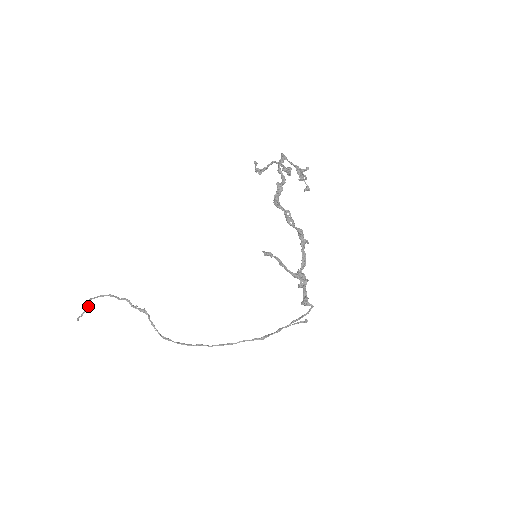
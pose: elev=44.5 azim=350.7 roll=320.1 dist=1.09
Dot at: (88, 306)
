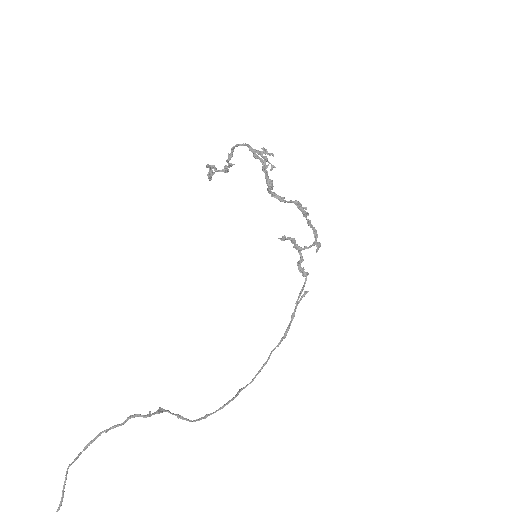
Dot at: (64, 483)
